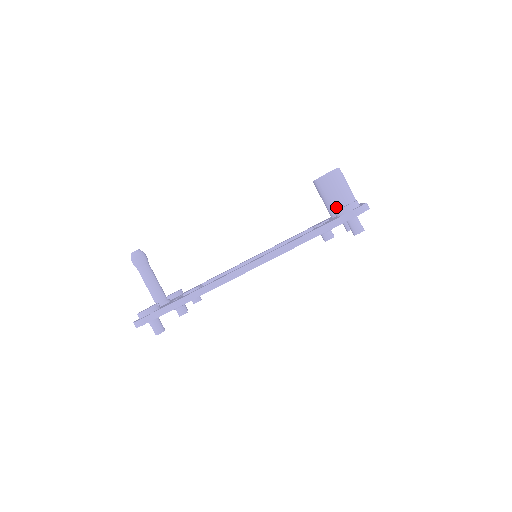
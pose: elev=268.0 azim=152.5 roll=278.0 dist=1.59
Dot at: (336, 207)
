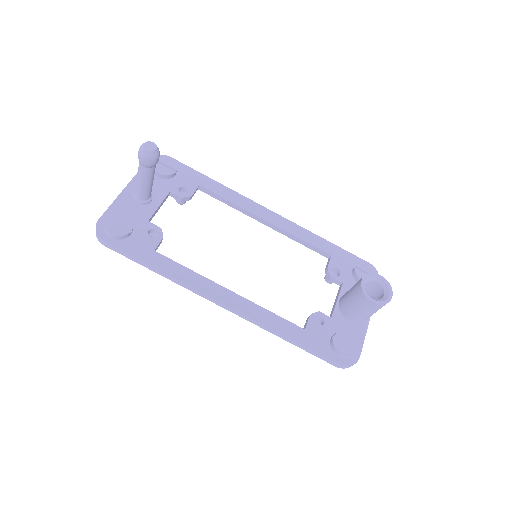
Dot at: (348, 313)
